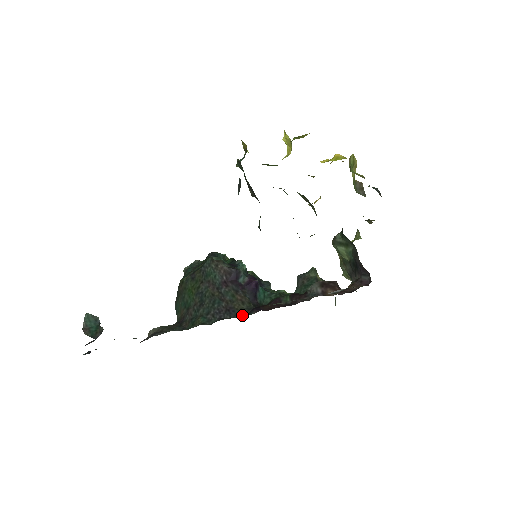
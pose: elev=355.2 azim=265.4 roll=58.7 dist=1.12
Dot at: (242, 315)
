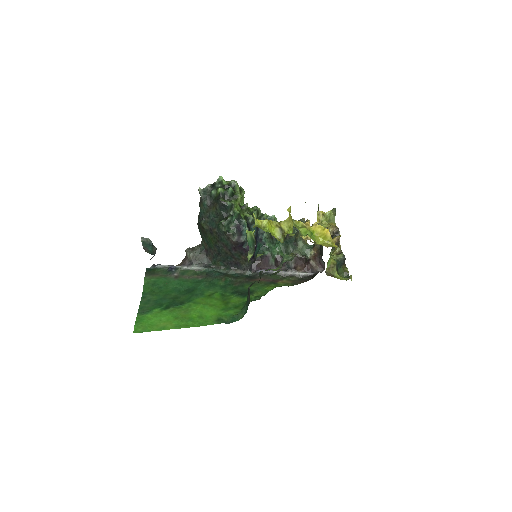
Dot at: (245, 270)
